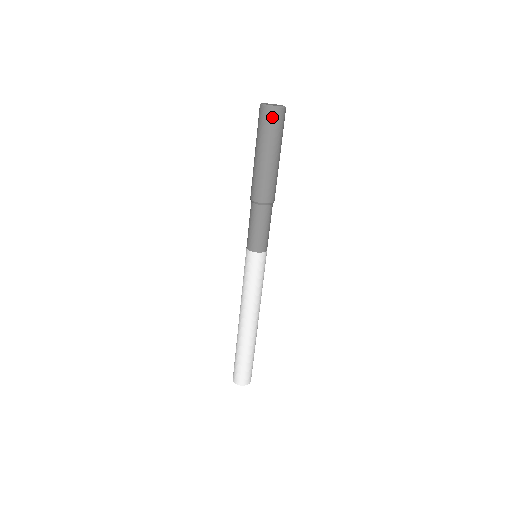
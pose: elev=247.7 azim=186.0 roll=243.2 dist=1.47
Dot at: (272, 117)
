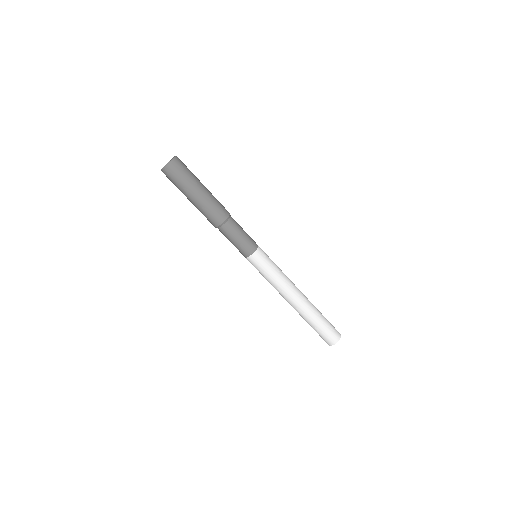
Dot at: (175, 169)
